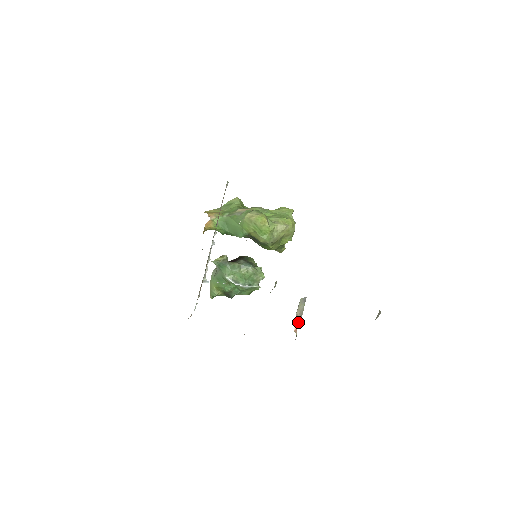
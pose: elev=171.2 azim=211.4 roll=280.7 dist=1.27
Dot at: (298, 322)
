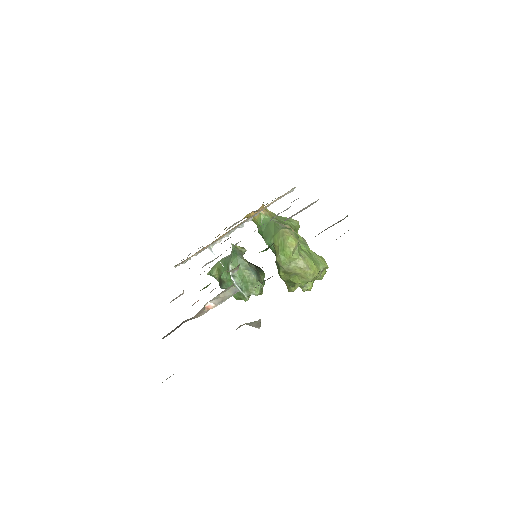
Dot at: (215, 304)
